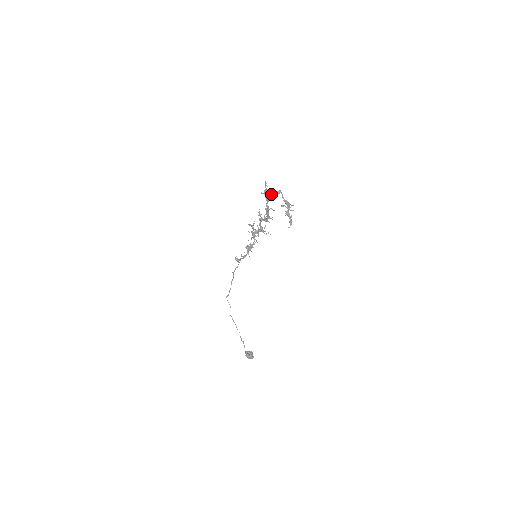
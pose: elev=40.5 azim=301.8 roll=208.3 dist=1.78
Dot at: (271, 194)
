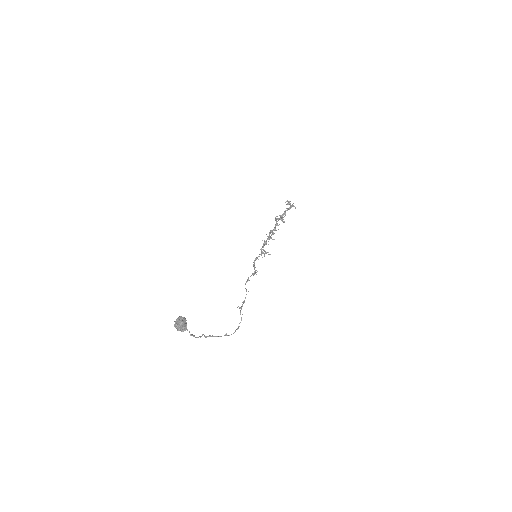
Dot at: (283, 214)
